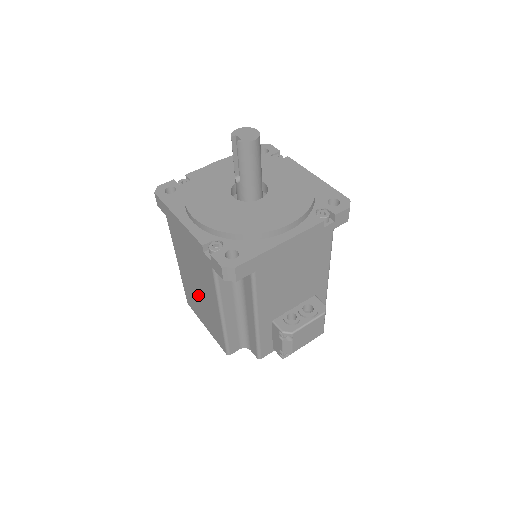
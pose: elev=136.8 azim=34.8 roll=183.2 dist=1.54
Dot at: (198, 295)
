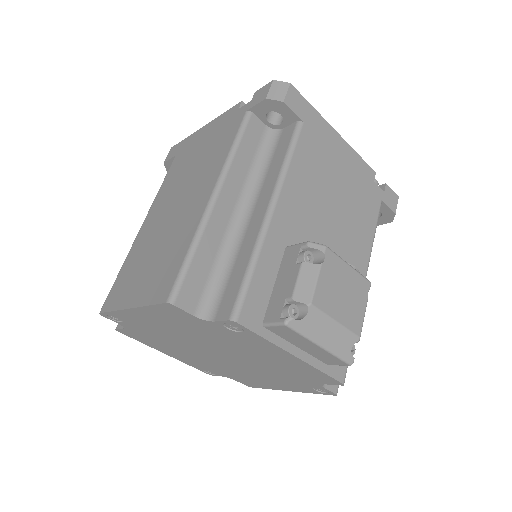
Dot at: (162, 230)
